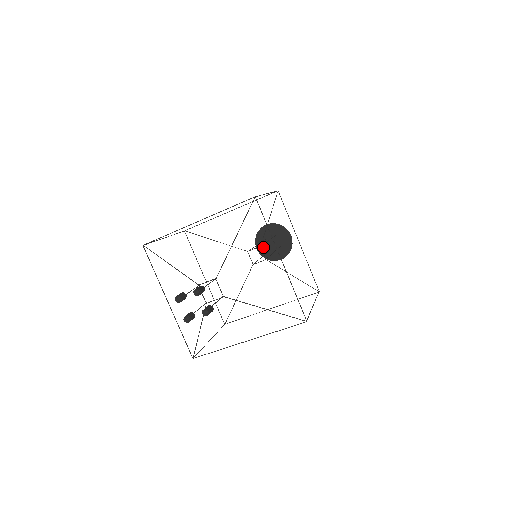
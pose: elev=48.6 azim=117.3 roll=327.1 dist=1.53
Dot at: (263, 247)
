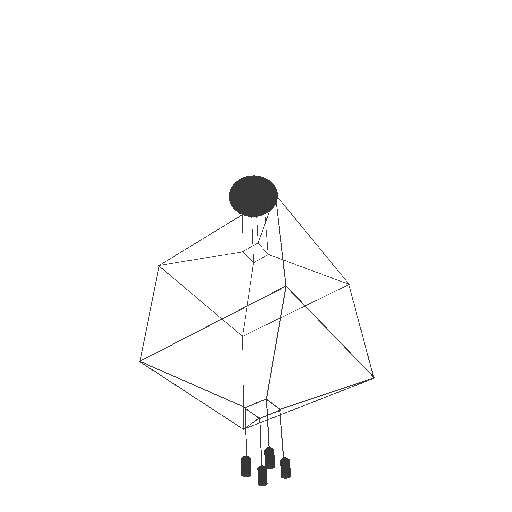
Dot at: (241, 205)
